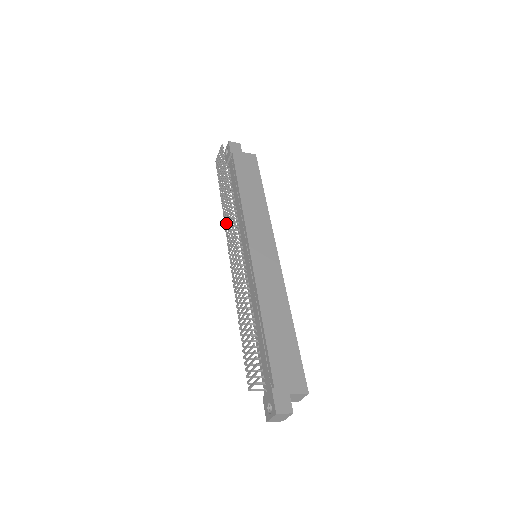
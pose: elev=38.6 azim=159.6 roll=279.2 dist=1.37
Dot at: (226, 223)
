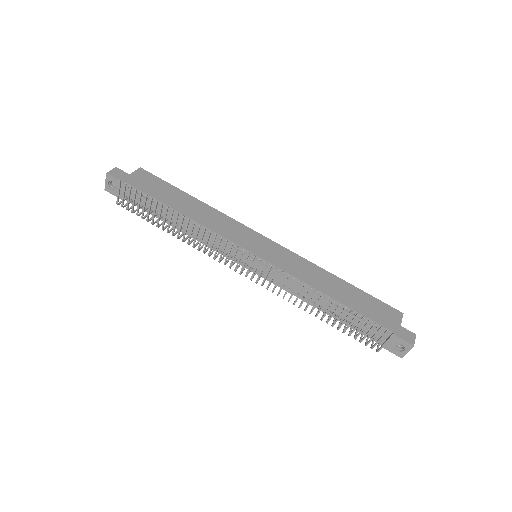
Dot at: (209, 251)
